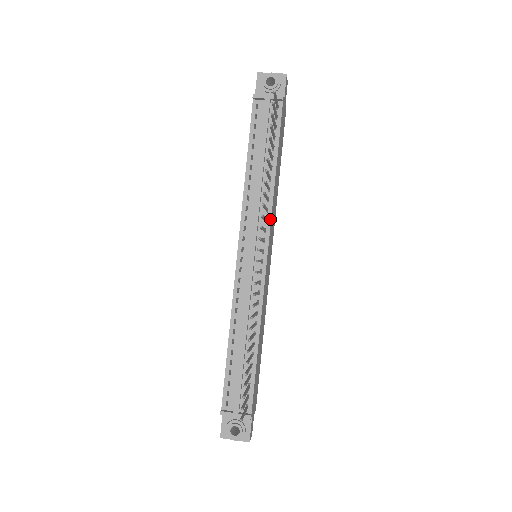
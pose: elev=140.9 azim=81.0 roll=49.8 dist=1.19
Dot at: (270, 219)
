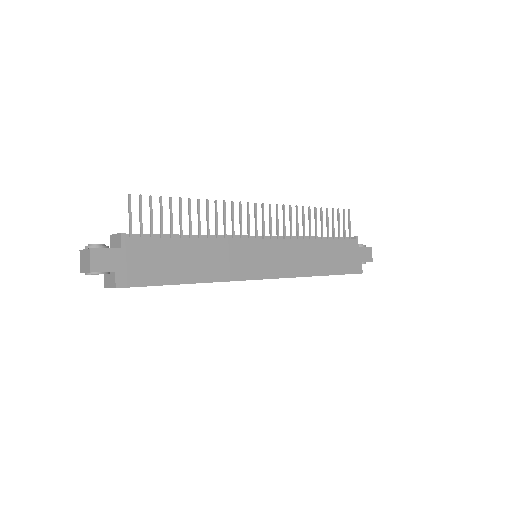
Dot at: (288, 239)
